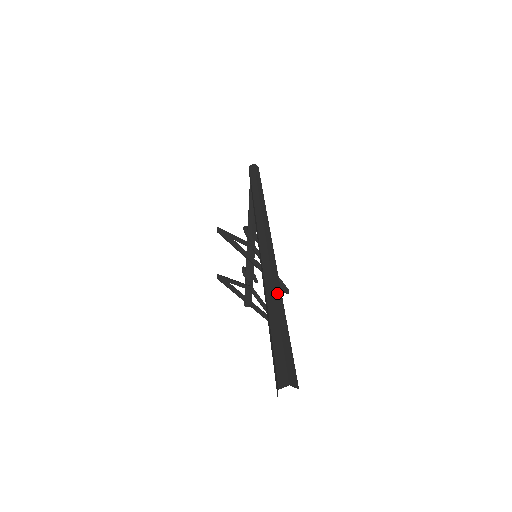
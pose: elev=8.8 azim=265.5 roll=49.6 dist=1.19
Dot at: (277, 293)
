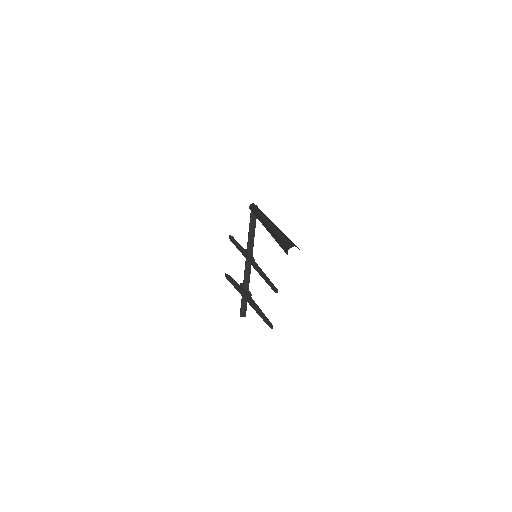
Dot at: (281, 231)
